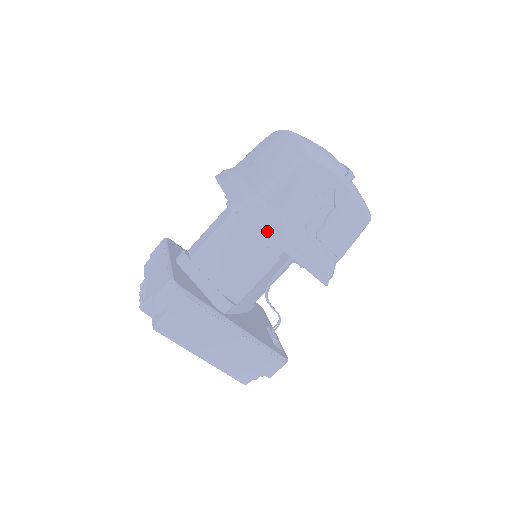
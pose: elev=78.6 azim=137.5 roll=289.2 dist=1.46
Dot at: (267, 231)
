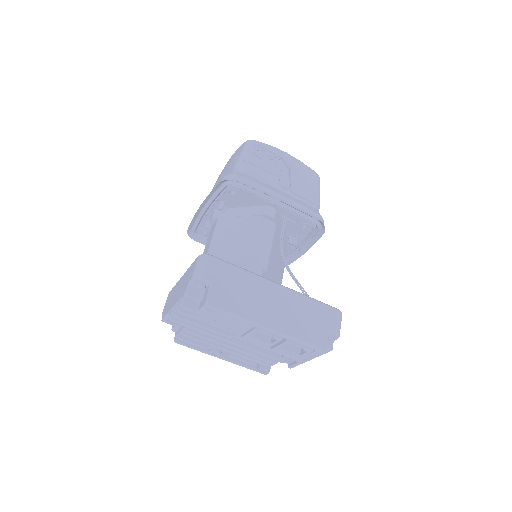
Dot at: (254, 187)
